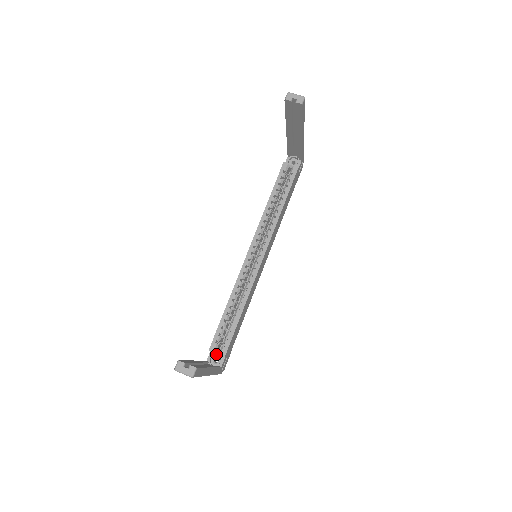
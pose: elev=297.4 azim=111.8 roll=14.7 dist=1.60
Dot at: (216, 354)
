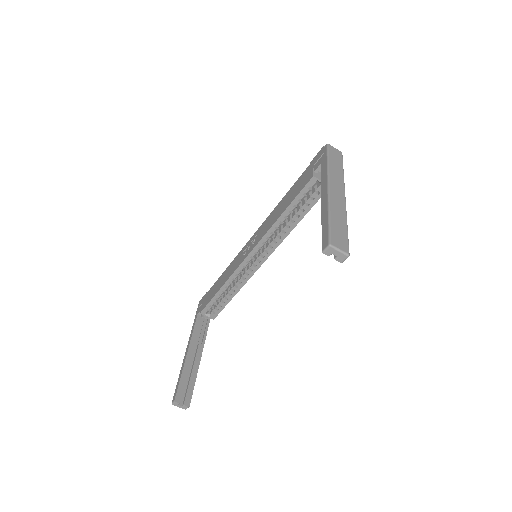
Dot at: occluded
